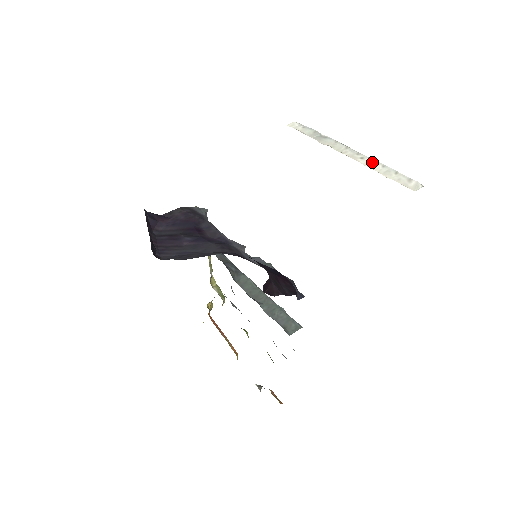
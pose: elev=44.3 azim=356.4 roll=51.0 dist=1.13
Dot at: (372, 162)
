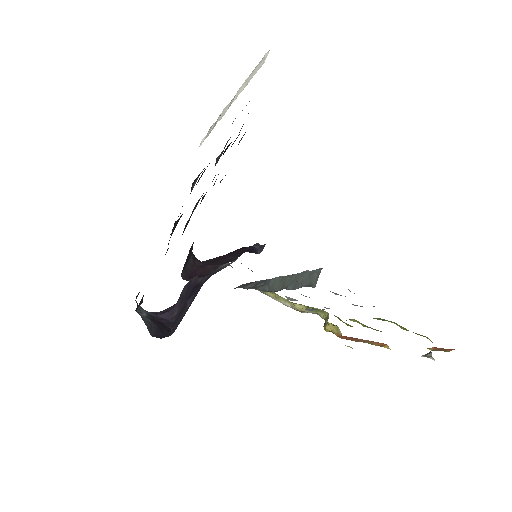
Dot at: (239, 90)
